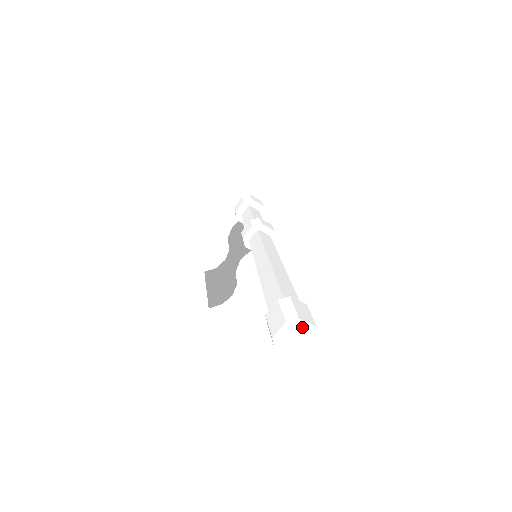
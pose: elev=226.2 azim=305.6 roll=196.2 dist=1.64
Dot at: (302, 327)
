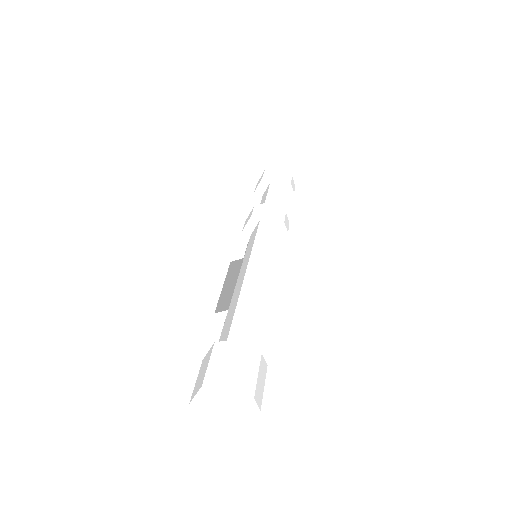
Dot at: (230, 396)
